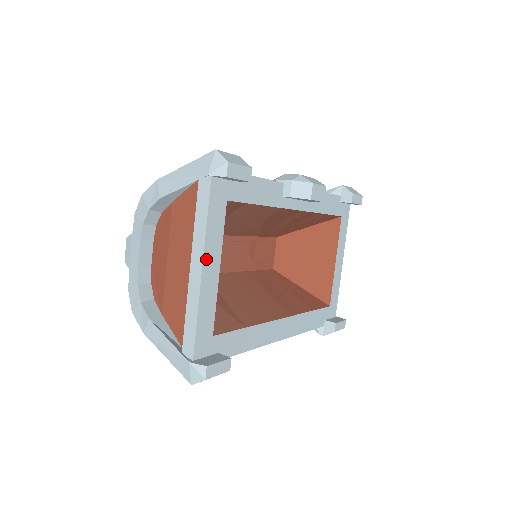
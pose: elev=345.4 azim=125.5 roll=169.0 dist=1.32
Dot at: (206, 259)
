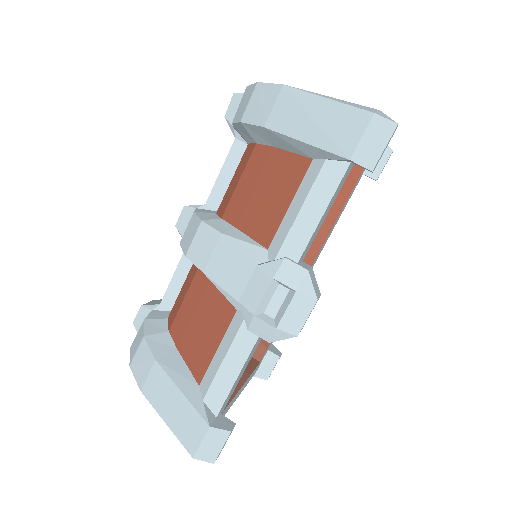
Dot at: (232, 404)
